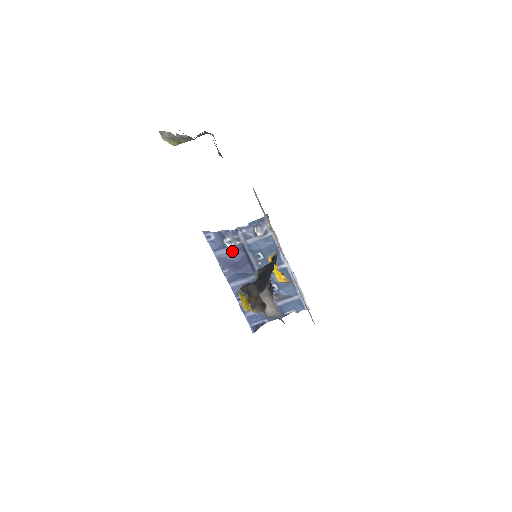
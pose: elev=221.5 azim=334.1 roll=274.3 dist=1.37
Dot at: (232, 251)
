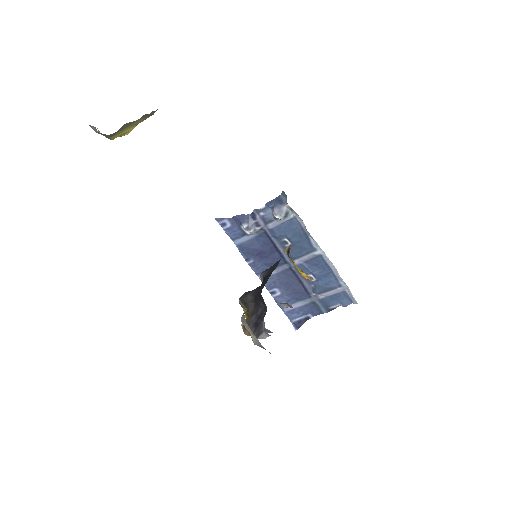
Dot at: (254, 238)
